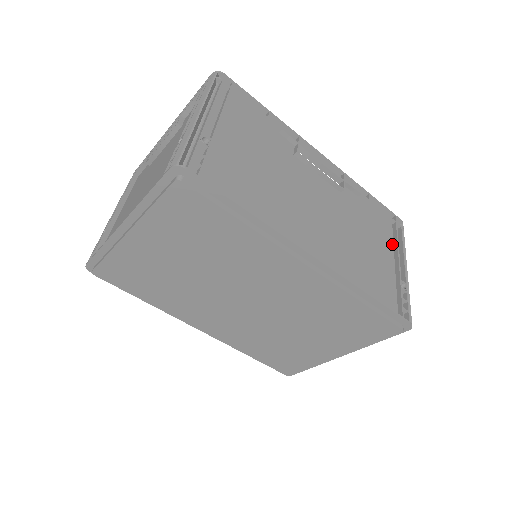
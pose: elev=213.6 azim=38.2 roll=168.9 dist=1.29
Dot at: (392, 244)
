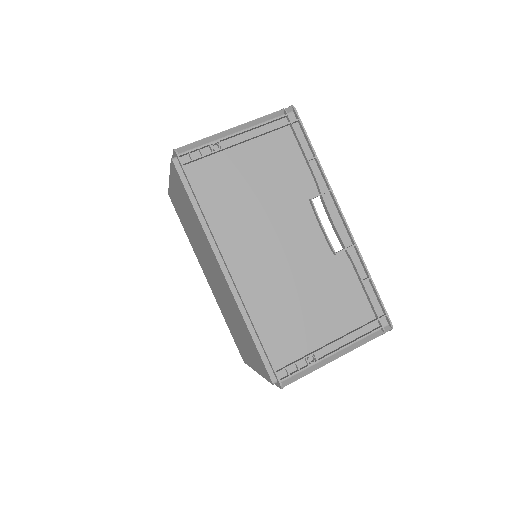
Dot at: (351, 329)
